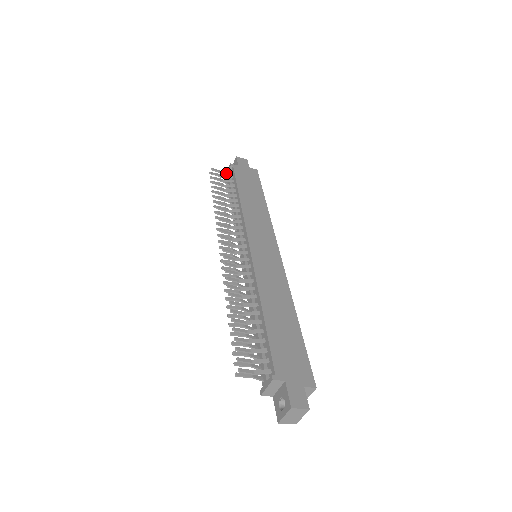
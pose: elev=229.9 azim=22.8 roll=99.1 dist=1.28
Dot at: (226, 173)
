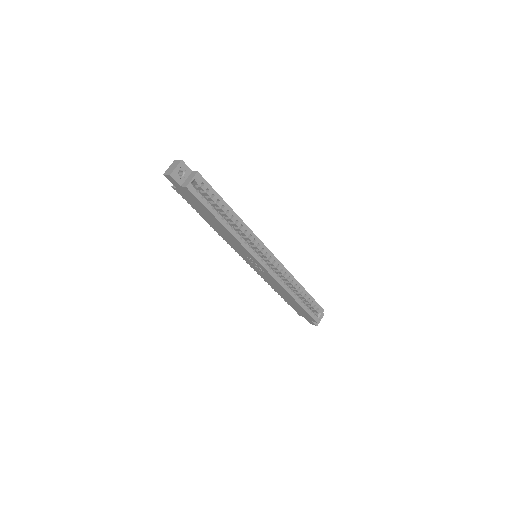
Dot at: occluded
